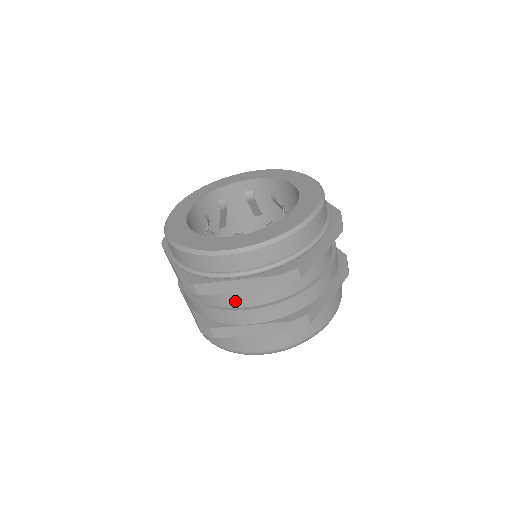
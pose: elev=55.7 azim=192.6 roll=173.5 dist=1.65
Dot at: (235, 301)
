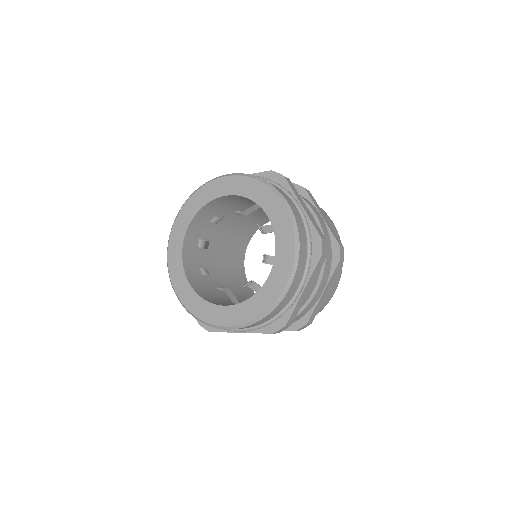
Dot at: occluded
